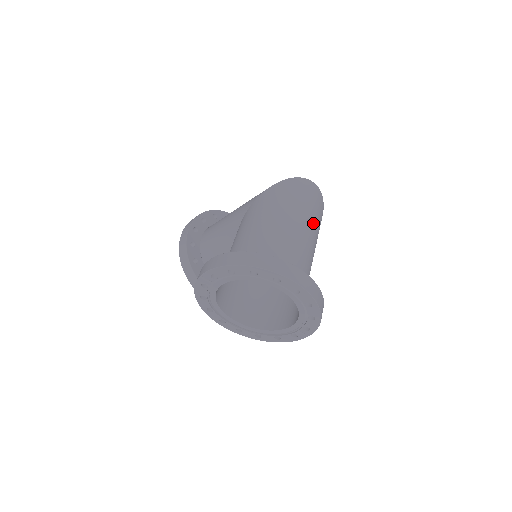
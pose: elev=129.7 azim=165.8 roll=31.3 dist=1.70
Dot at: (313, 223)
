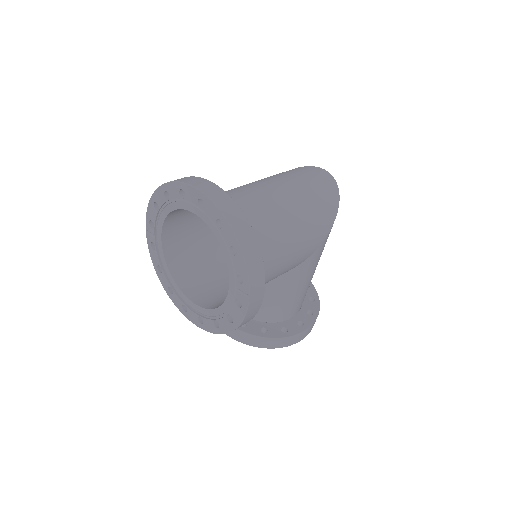
Dot at: (299, 191)
